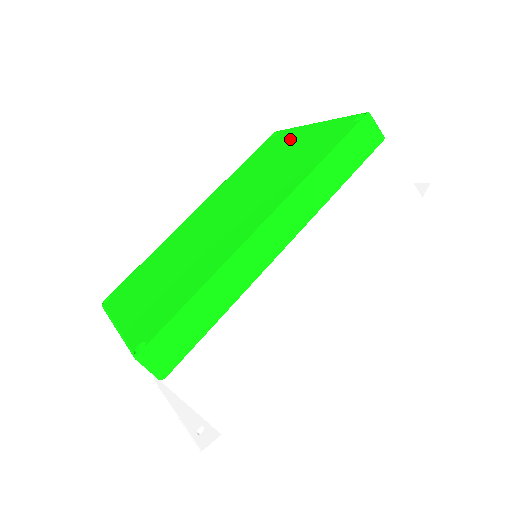
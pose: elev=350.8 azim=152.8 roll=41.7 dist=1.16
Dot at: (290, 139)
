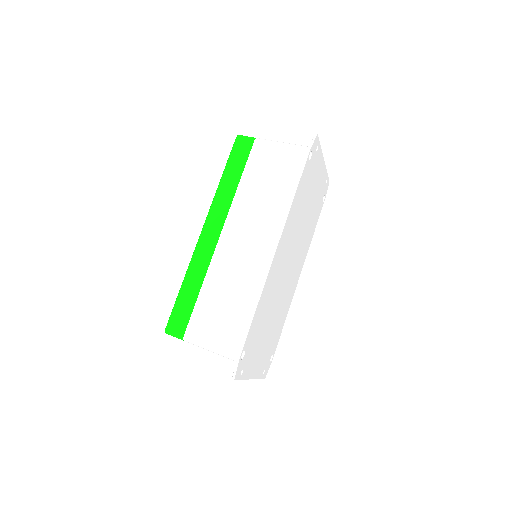
Dot at: occluded
